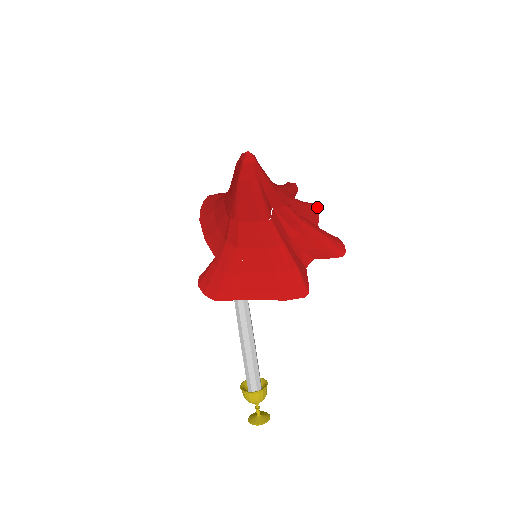
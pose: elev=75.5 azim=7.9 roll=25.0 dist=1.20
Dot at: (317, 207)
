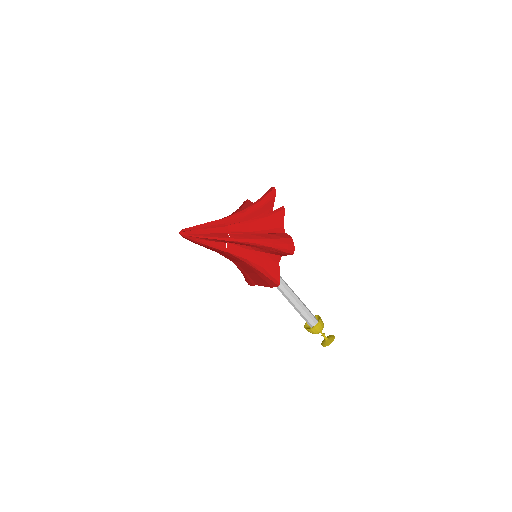
Dot at: (281, 211)
